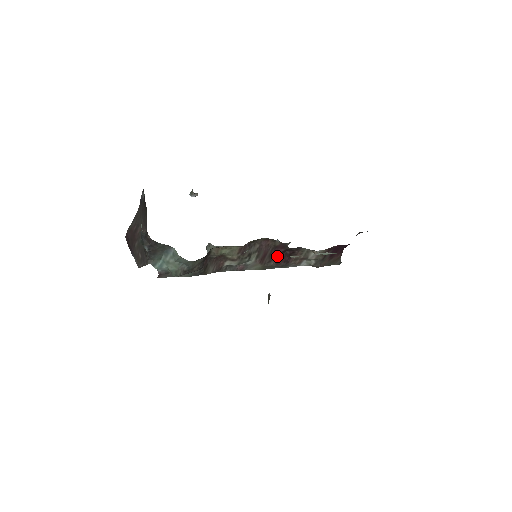
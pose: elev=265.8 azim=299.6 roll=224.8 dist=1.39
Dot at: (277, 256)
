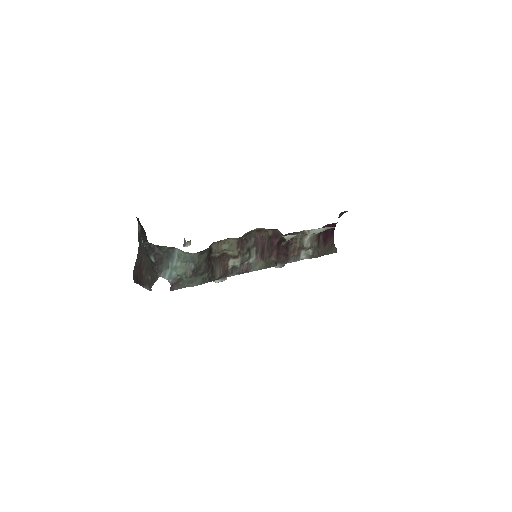
Dot at: (275, 250)
